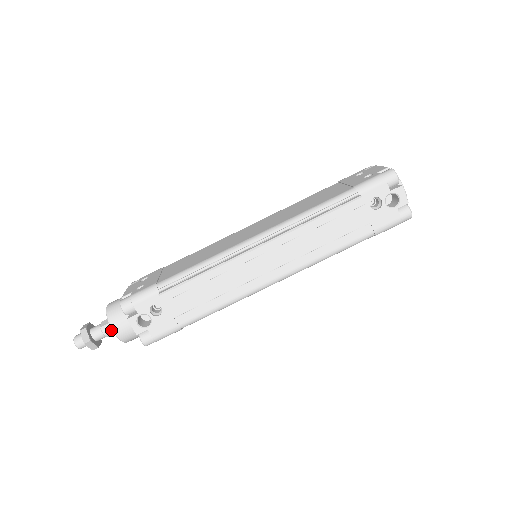
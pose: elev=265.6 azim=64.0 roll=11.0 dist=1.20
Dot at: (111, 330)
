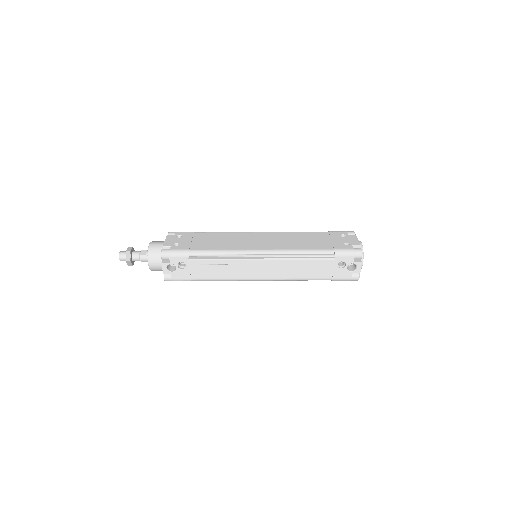
Dot at: (146, 260)
